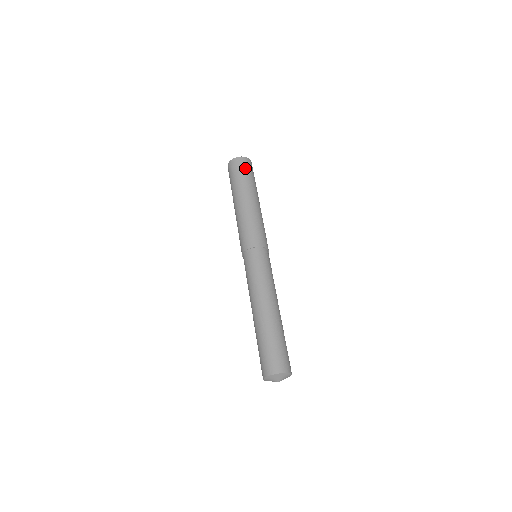
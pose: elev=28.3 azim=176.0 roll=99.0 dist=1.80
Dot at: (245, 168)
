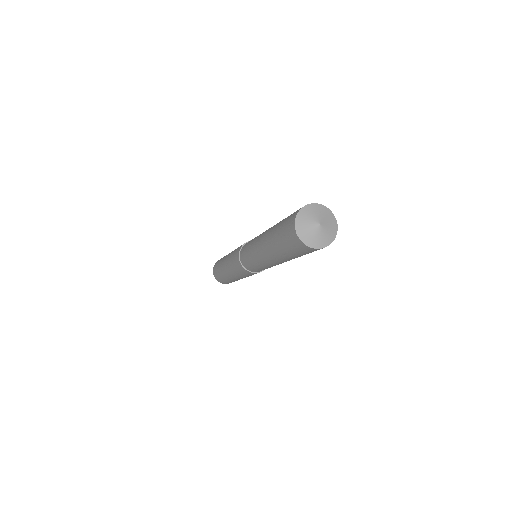
Dot at: occluded
